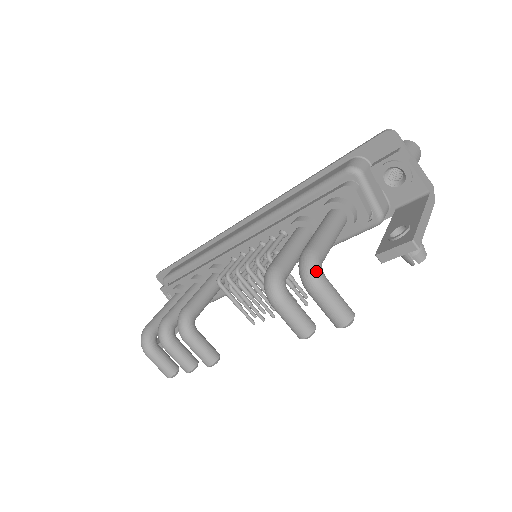
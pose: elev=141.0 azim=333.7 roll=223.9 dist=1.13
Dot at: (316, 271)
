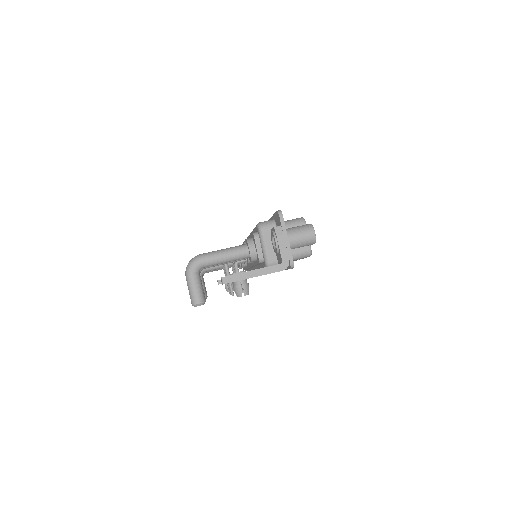
Dot at: (190, 267)
